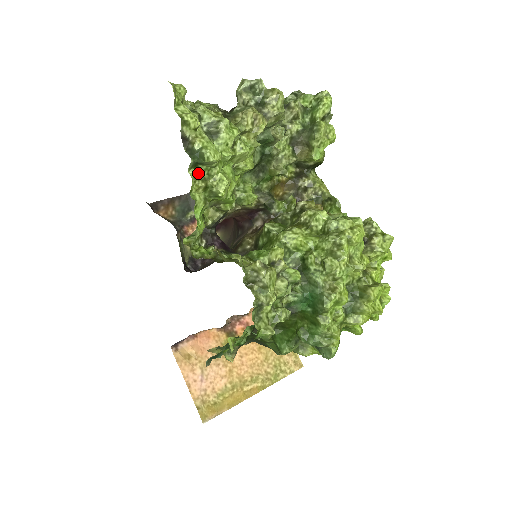
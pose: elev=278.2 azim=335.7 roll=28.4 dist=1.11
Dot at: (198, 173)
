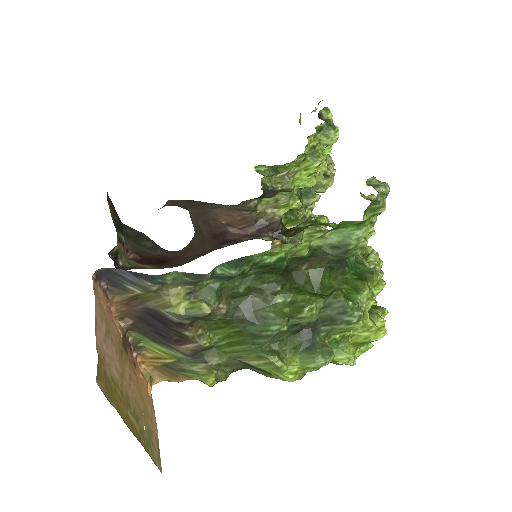
Dot at: (316, 136)
